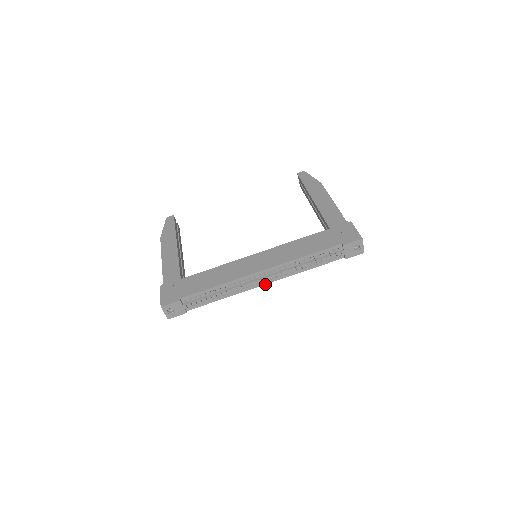
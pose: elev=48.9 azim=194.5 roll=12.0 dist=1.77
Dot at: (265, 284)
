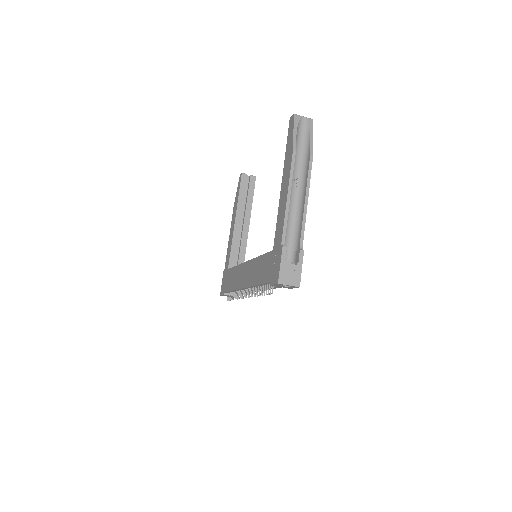
Dot at: occluded
